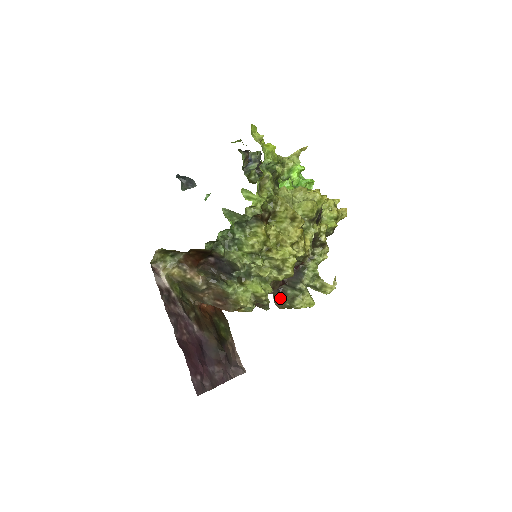
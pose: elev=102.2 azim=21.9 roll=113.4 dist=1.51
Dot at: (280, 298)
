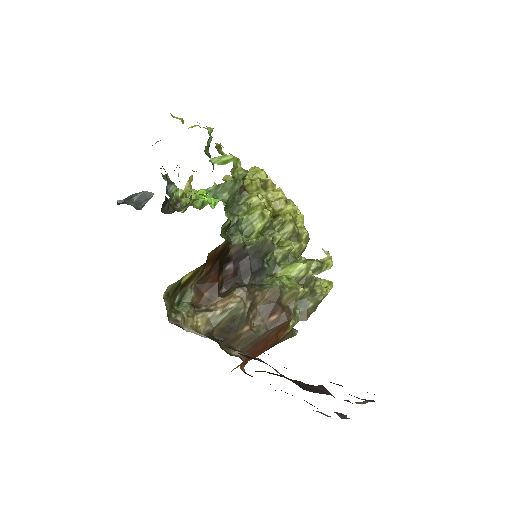
Dot at: occluded
